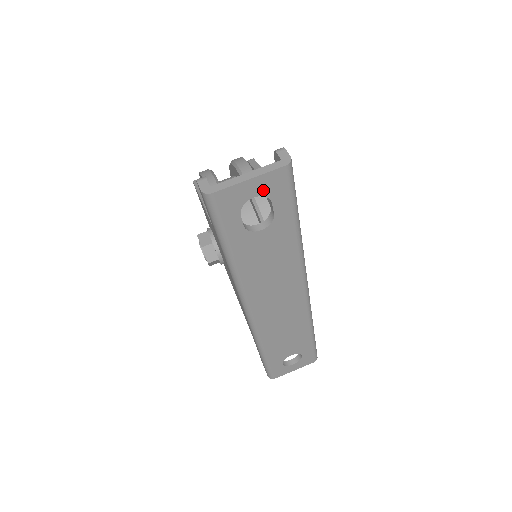
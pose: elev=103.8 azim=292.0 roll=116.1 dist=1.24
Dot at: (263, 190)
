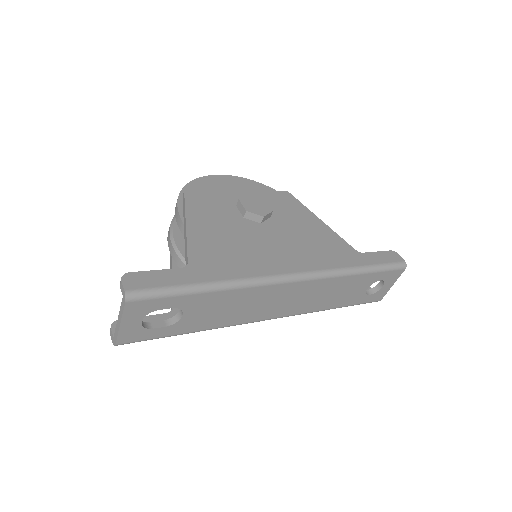
Dot at: (139, 316)
